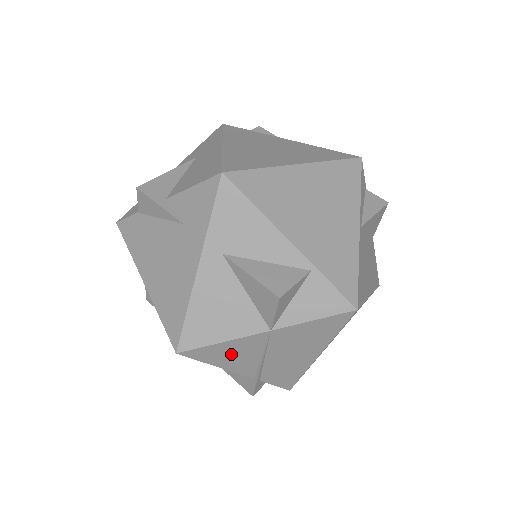
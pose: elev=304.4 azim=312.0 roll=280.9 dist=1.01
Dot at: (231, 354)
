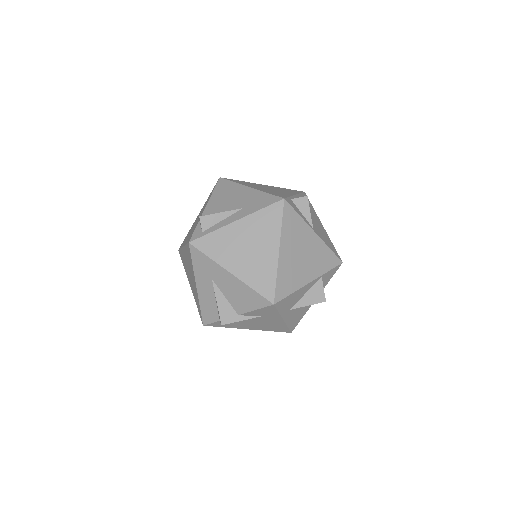
Dot at: occluded
